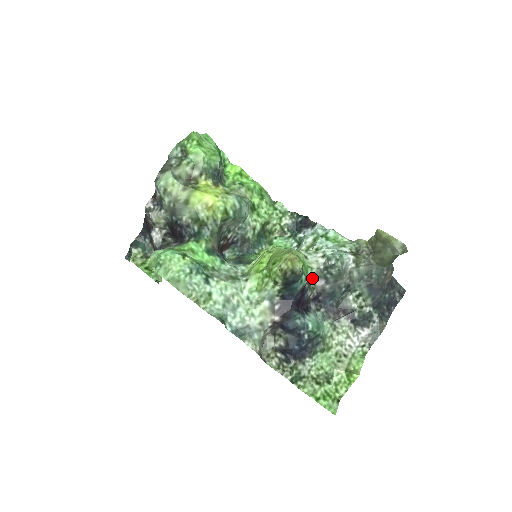
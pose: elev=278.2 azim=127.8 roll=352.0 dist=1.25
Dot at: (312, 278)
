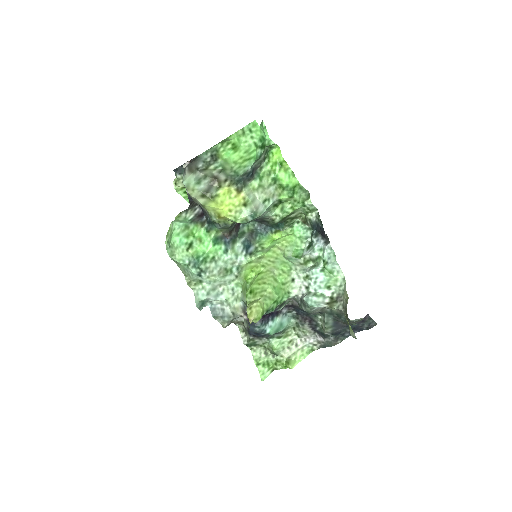
Dot at: (290, 298)
